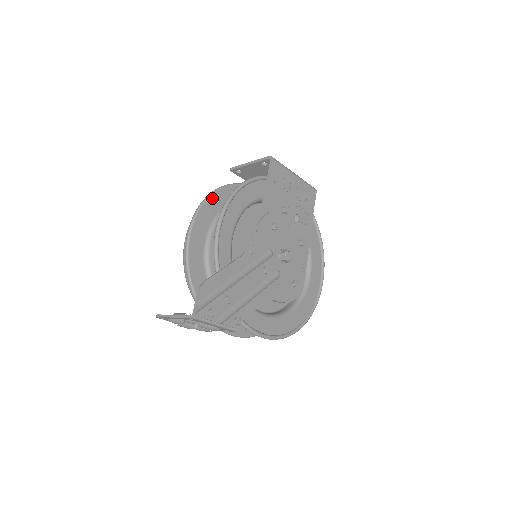
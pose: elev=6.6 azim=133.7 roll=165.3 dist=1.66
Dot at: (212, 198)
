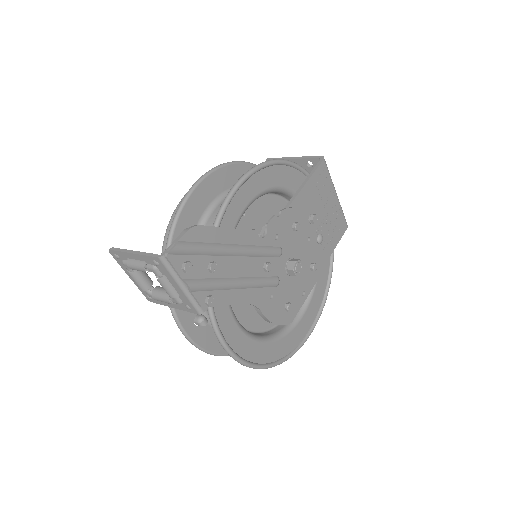
Dot at: (239, 166)
